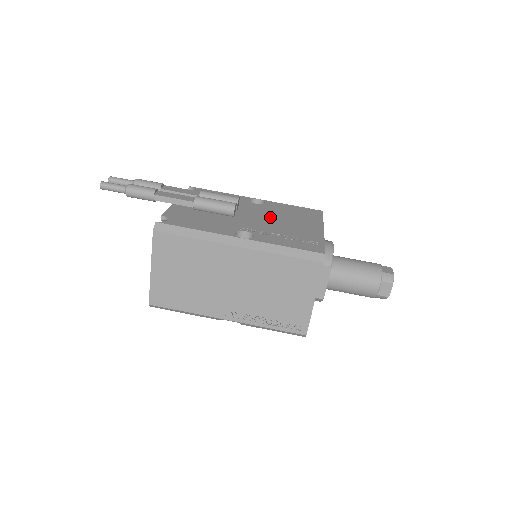
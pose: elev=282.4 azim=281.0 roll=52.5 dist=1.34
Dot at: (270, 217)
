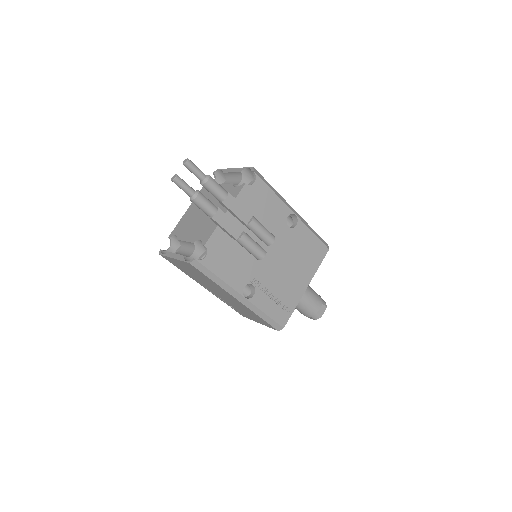
Dot at: (284, 259)
